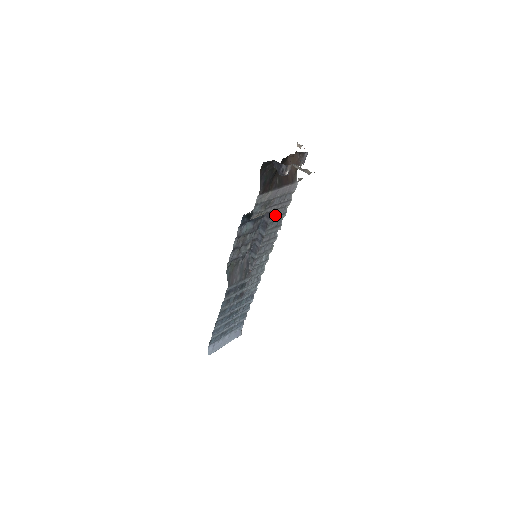
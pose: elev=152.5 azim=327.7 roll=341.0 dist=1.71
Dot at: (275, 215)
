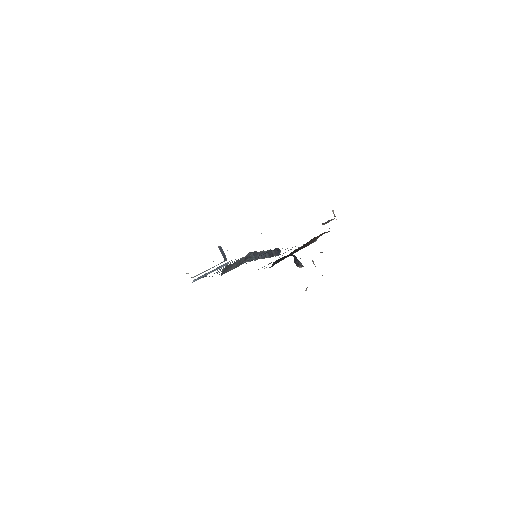
Dot at: (283, 253)
